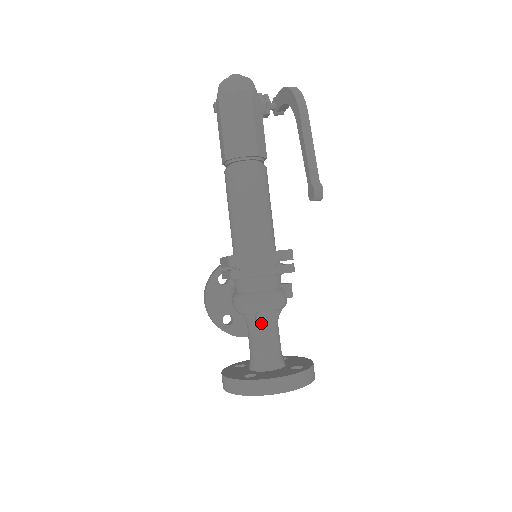
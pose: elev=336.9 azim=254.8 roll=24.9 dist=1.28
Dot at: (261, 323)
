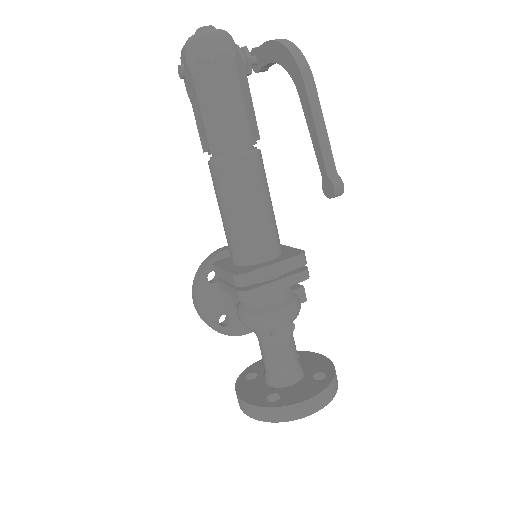
Dot at: (277, 338)
